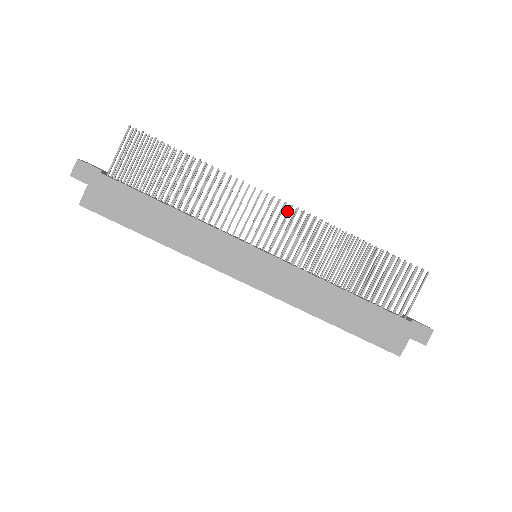
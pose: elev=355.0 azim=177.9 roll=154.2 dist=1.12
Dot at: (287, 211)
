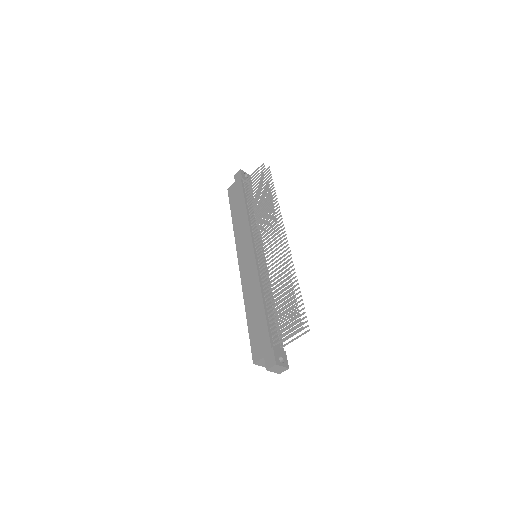
Dot at: (284, 242)
